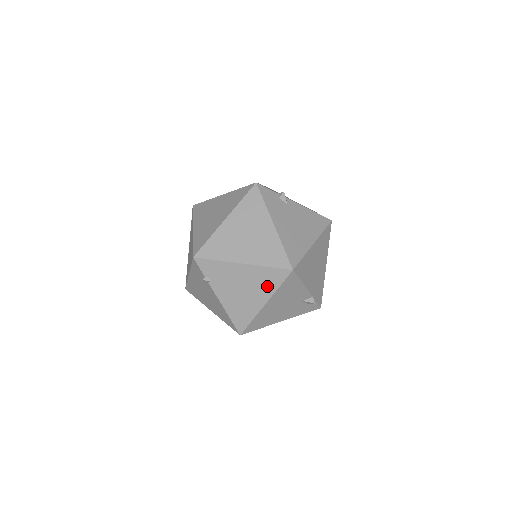
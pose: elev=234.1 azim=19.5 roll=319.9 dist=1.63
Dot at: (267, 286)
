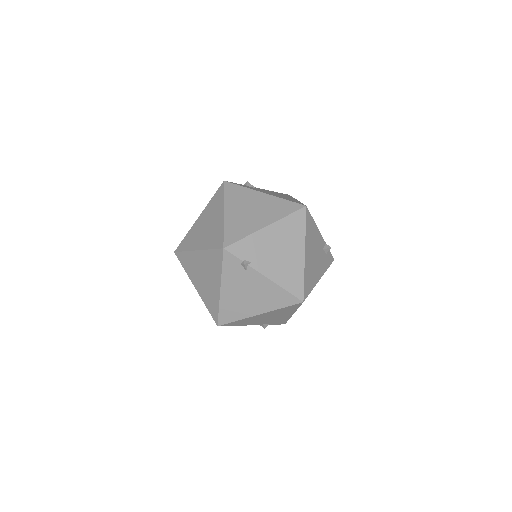
Dot at: (296, 235)
